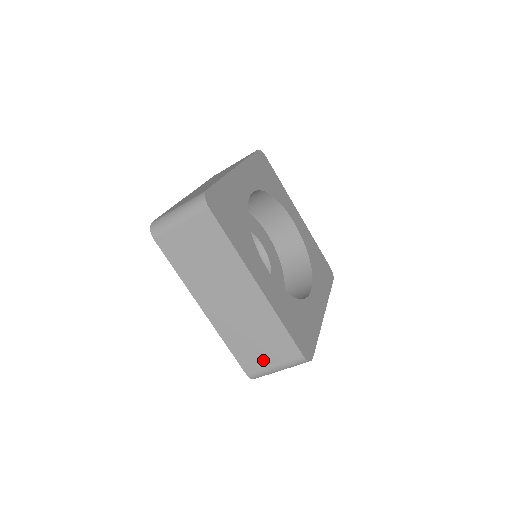
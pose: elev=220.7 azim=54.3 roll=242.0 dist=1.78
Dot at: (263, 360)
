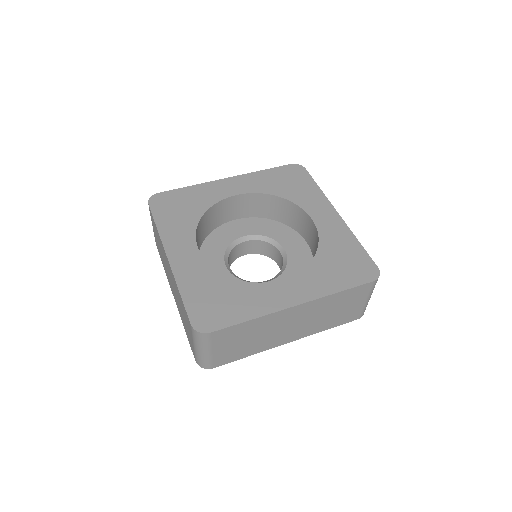
Dot at: occluded
